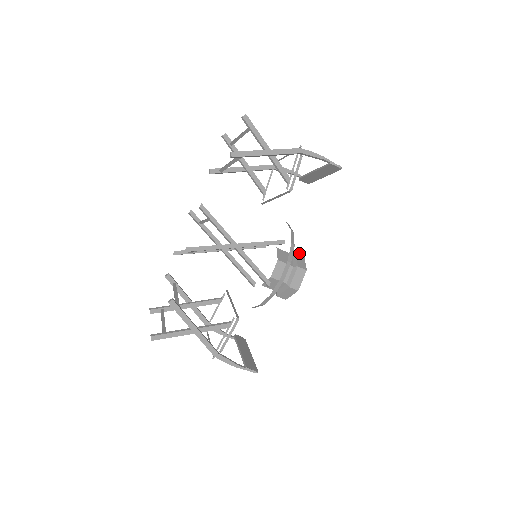
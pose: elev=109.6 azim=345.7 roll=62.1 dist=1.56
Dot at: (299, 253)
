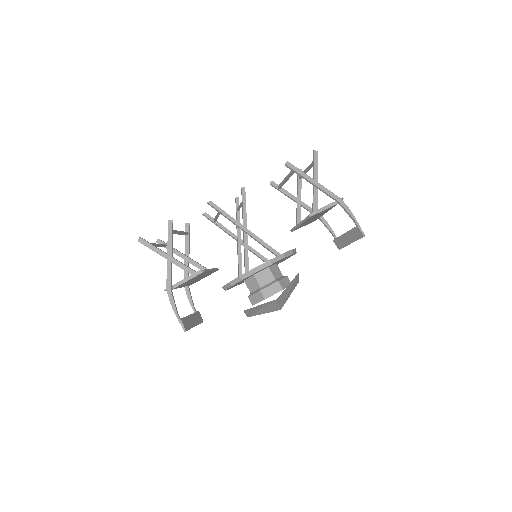
Dot at: occluded
